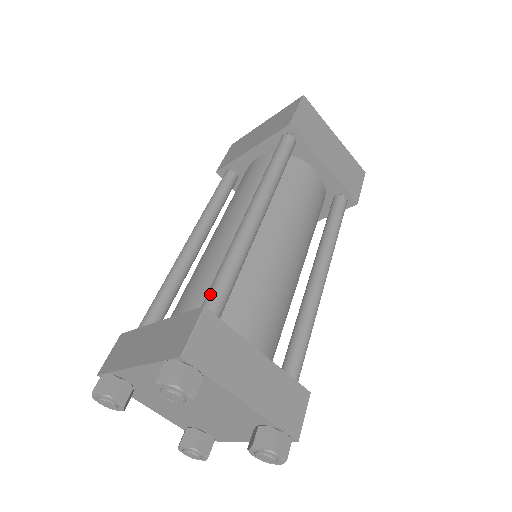
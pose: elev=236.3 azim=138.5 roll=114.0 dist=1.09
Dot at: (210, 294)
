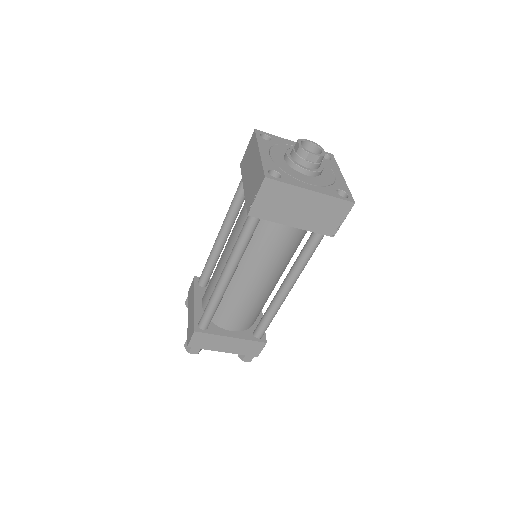
Dot at: (202, 318)
